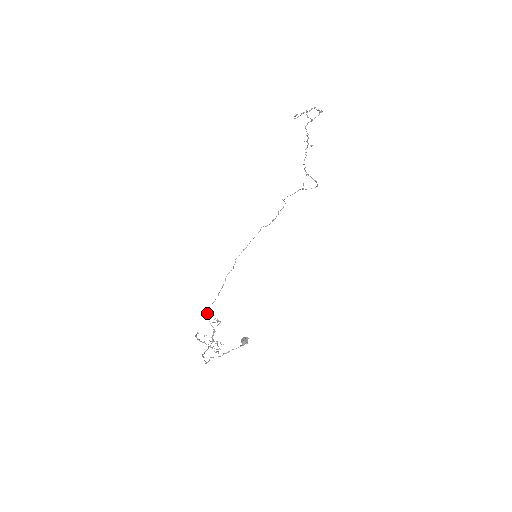
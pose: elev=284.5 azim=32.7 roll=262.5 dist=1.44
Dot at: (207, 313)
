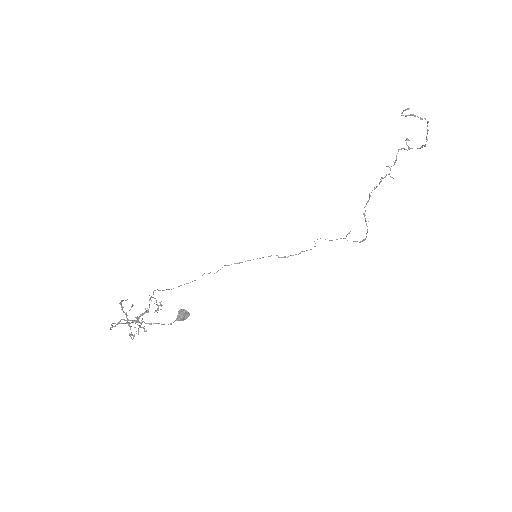
Dot at: (153, 292)
